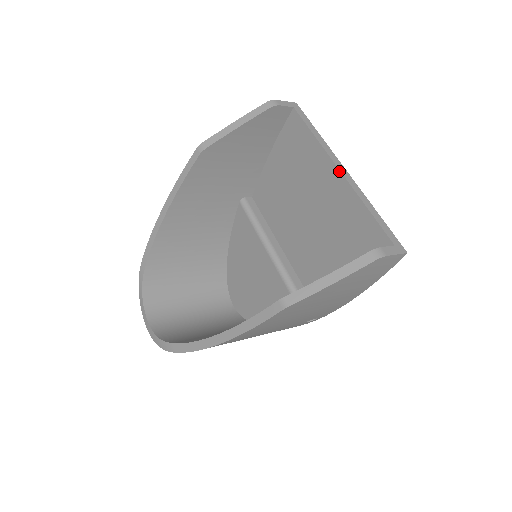
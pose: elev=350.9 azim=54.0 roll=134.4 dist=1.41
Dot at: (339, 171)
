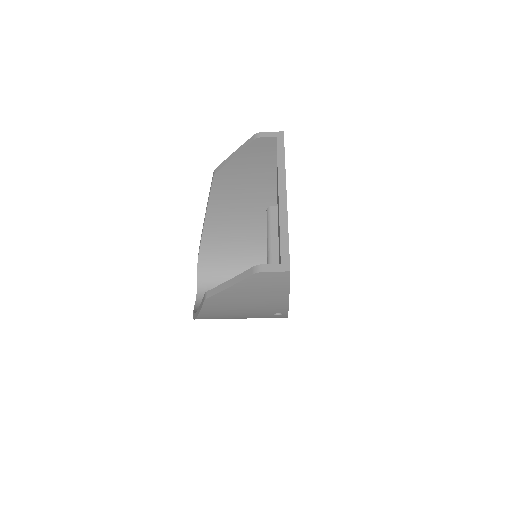
Dot at: (278, 195)
